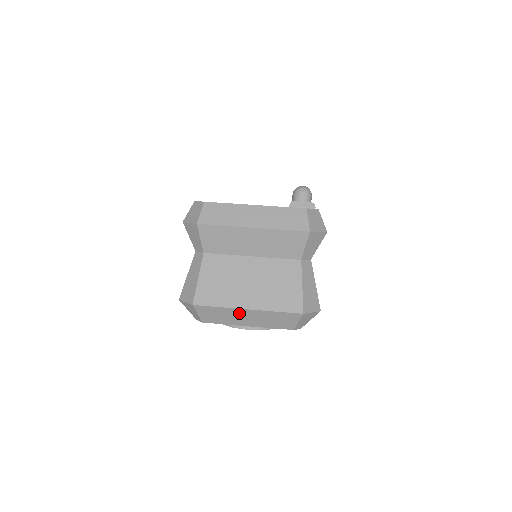
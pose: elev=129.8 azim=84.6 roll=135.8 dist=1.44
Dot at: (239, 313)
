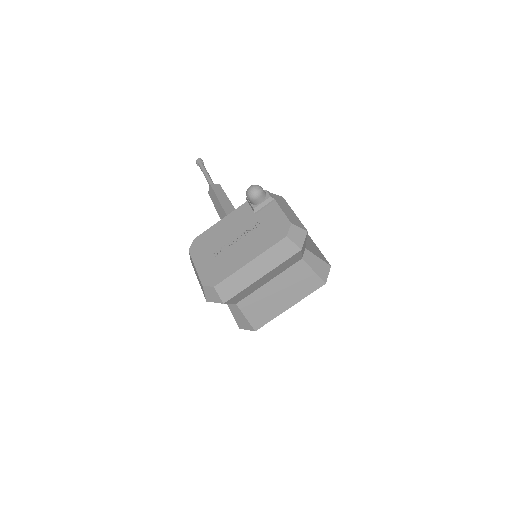
Dot at: occluded
